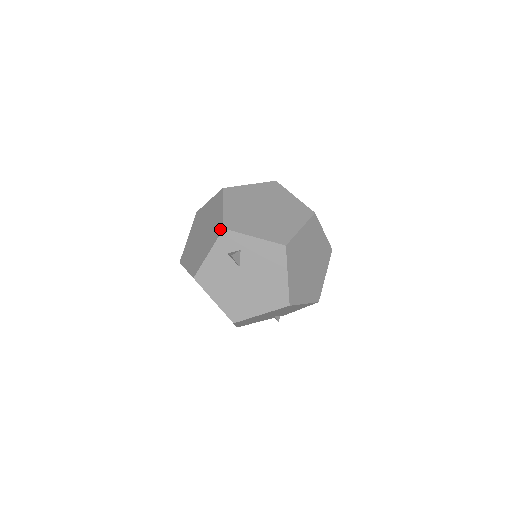
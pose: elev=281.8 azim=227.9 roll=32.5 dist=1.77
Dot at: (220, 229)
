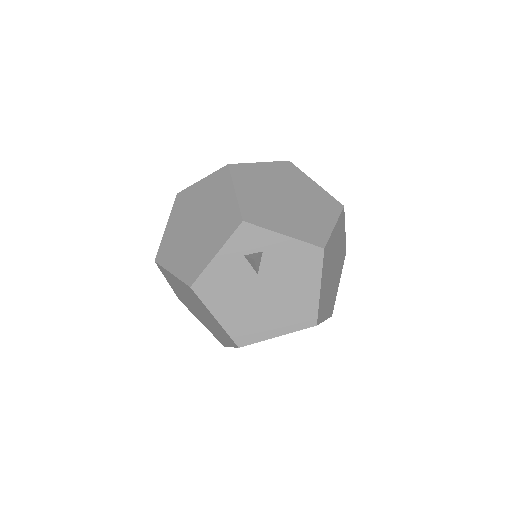
Dot at: (236, 221)
